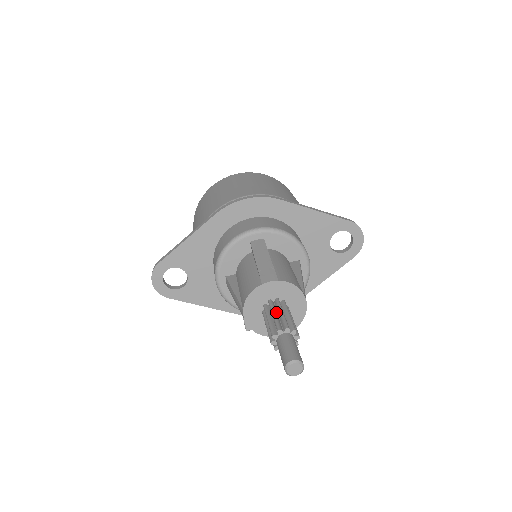
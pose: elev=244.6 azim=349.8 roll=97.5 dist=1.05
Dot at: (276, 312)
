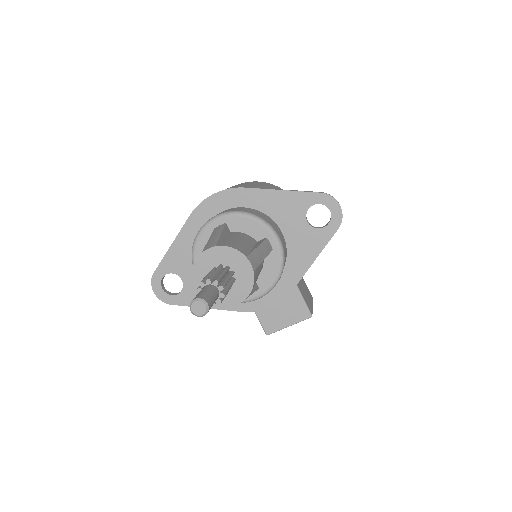
Dot at: occluded
